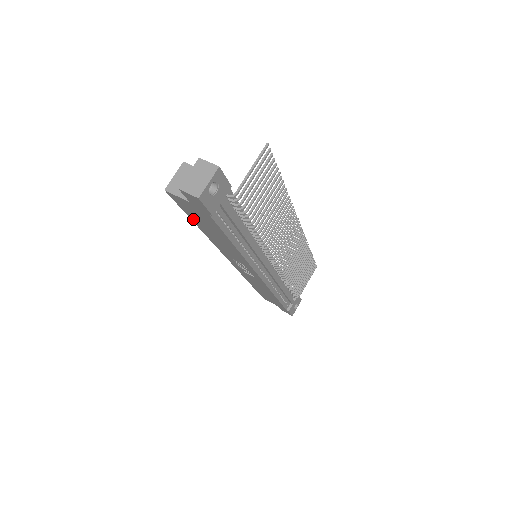
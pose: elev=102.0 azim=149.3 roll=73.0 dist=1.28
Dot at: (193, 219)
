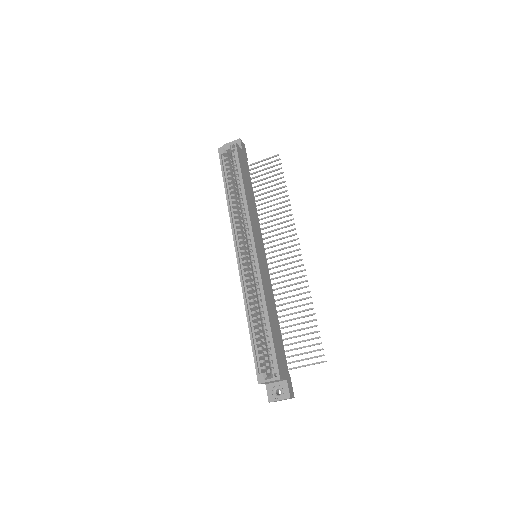
Dot at: (252, 342)
